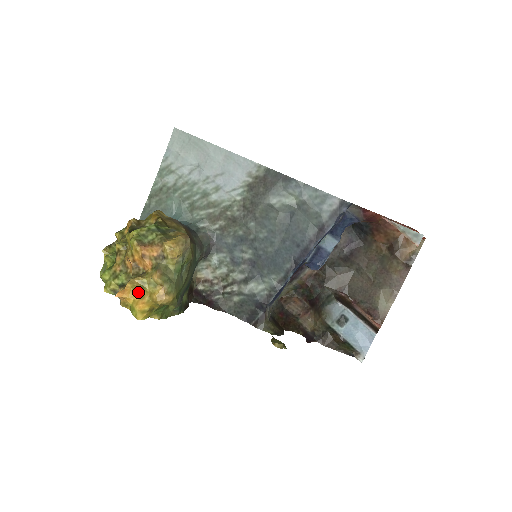
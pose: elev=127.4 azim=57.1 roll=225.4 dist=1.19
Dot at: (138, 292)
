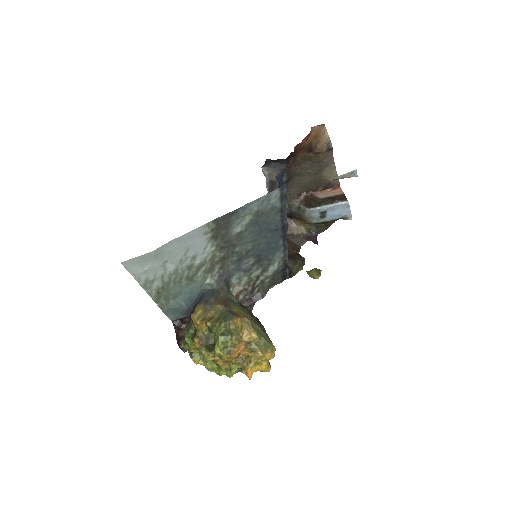
Dot at: (255, 365)
